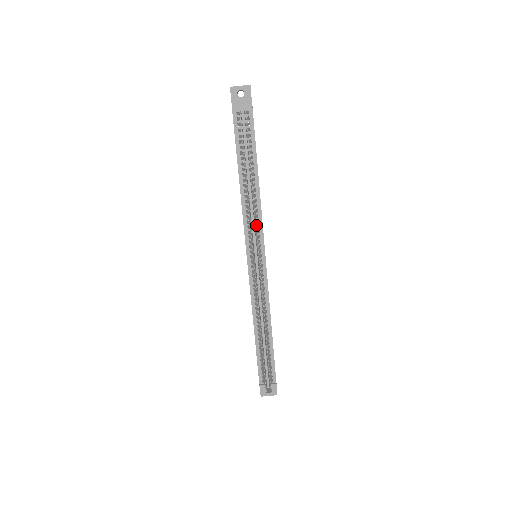
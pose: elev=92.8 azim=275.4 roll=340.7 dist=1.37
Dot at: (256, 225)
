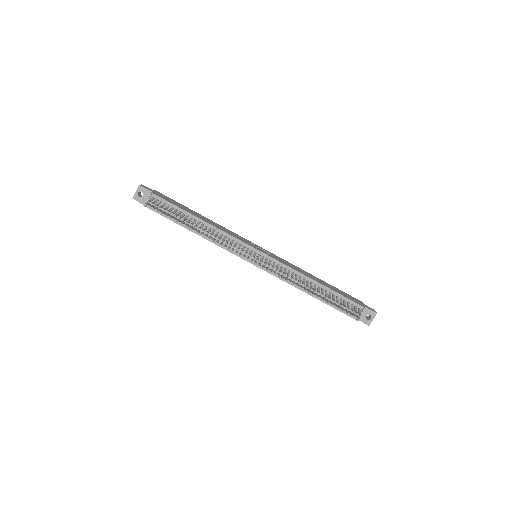
Dot at: (226, 243)
